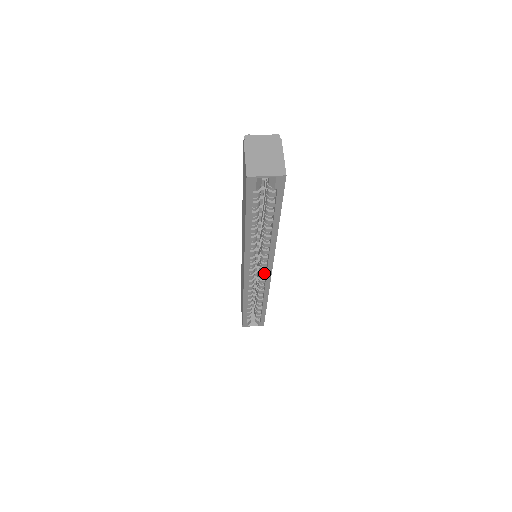
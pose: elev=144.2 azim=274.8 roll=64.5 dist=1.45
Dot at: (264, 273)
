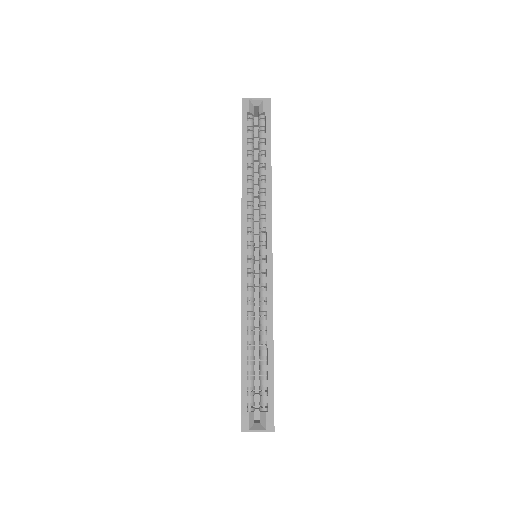
Dot at: (265, 261)
